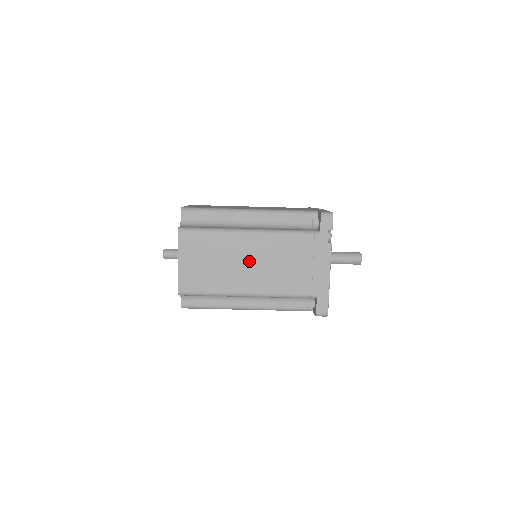
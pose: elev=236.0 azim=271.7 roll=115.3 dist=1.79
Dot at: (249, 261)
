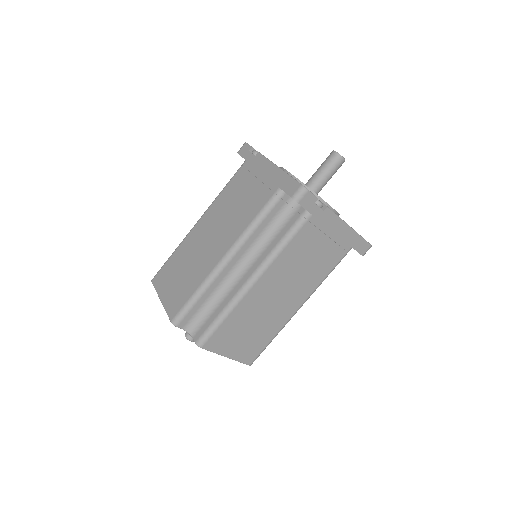
Dot at: (276, 295)
